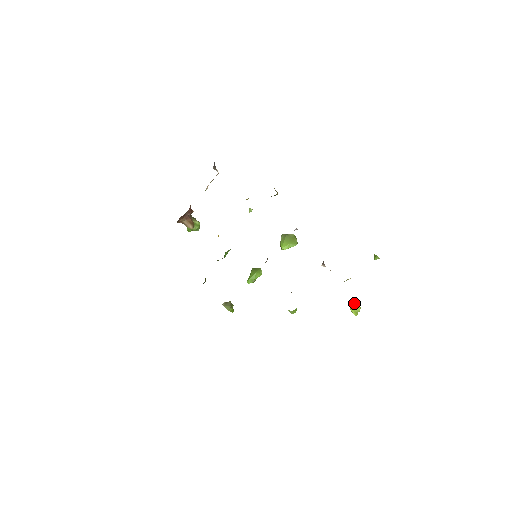
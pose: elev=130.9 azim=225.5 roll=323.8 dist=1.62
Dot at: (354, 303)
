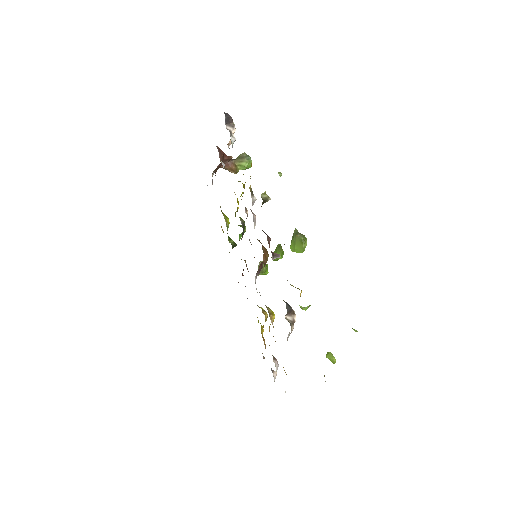
Dot at: (329, 354)
